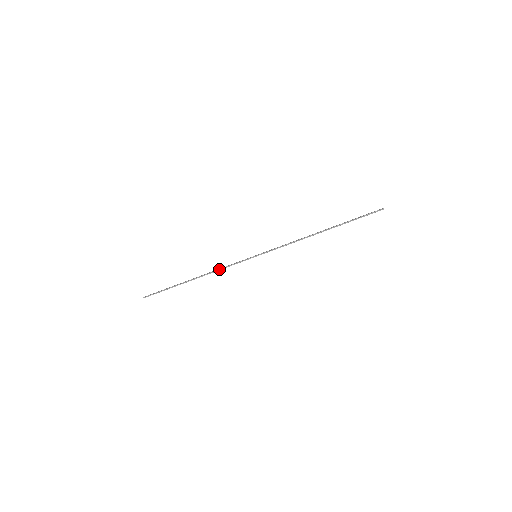
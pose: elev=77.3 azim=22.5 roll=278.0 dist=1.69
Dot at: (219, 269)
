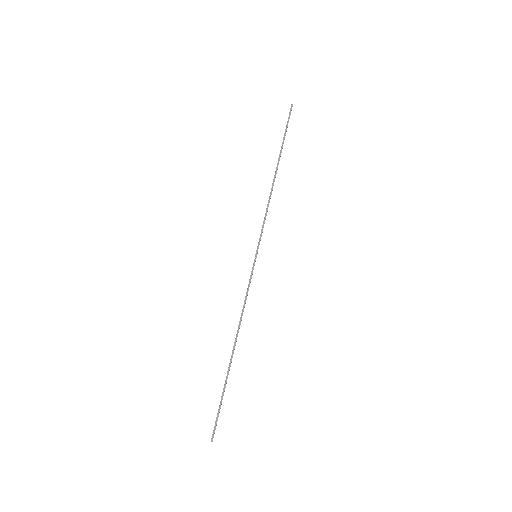
Dot at: (242, 309)
